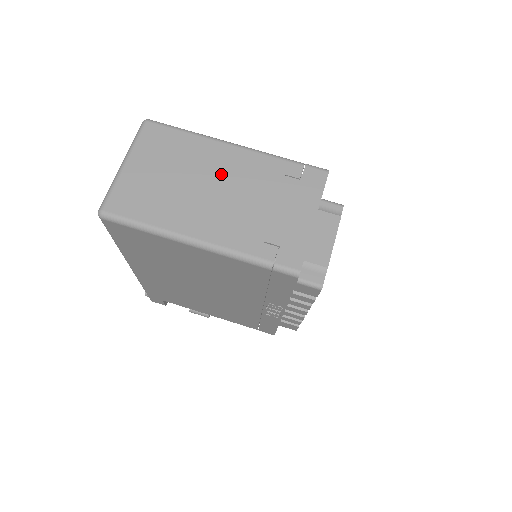
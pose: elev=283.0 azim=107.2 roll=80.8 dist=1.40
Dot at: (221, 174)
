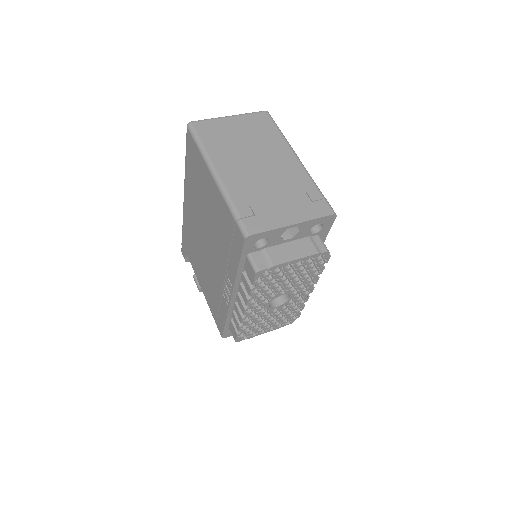
Dot at: (271, 161)
